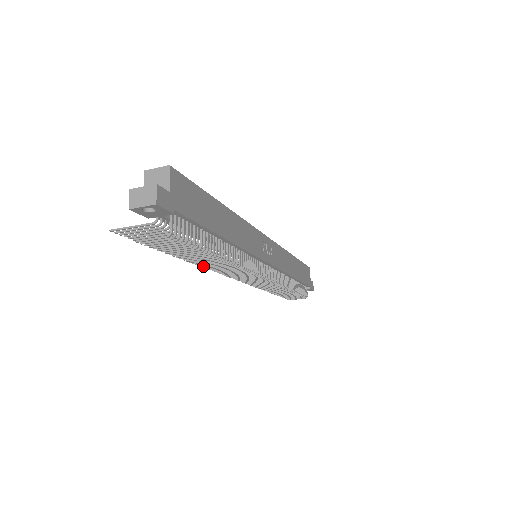
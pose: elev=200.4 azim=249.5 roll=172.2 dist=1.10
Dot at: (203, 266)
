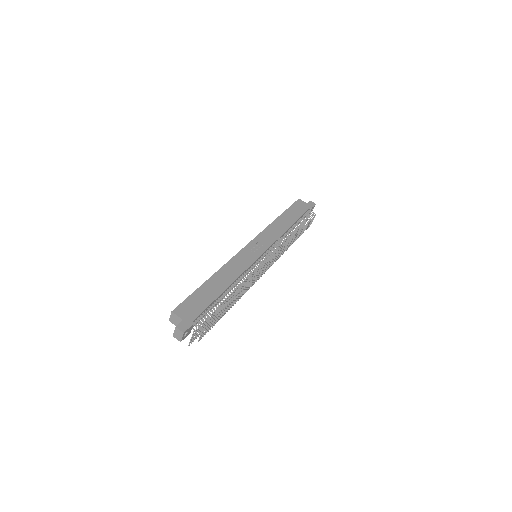
Dot at: occluded
